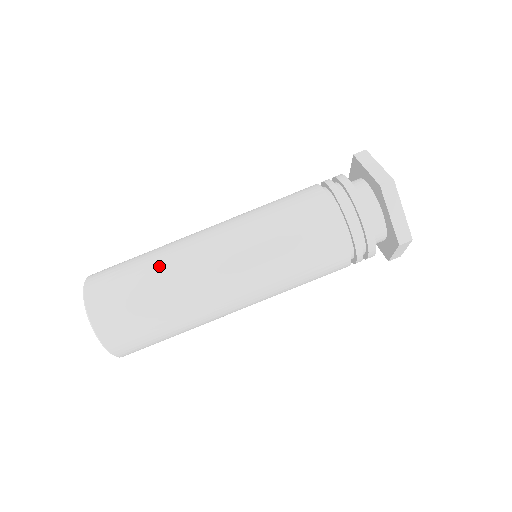
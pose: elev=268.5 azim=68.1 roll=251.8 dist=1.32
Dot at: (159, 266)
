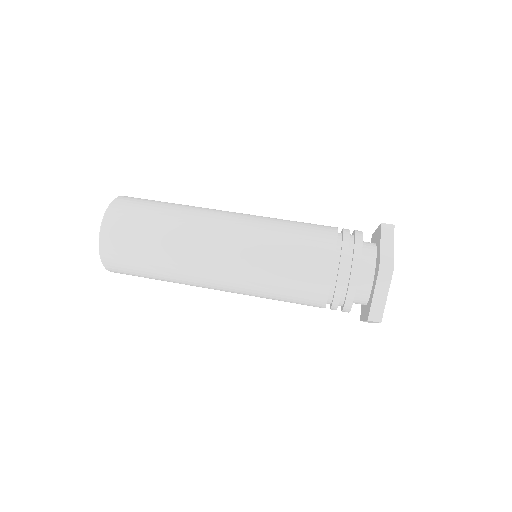
Dot at: (186, 205)
